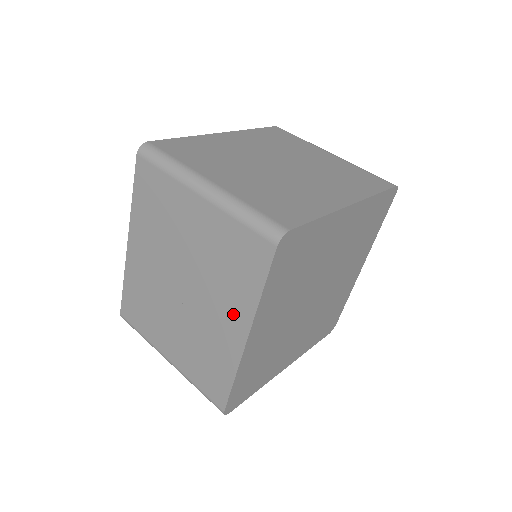
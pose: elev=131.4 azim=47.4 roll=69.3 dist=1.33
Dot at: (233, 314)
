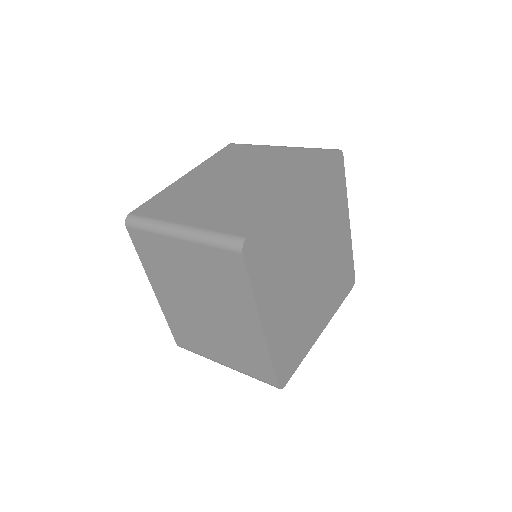
Dot at: (244, 313)
